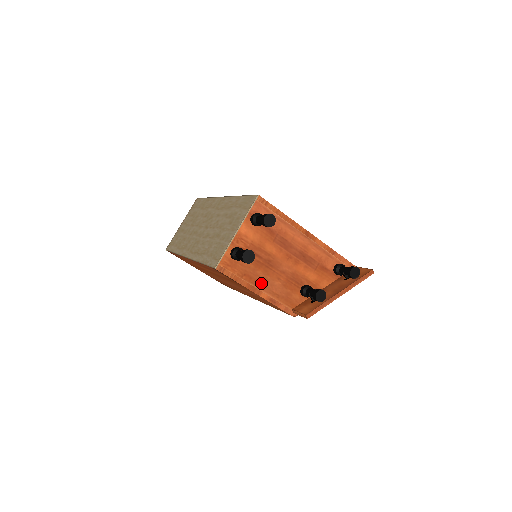
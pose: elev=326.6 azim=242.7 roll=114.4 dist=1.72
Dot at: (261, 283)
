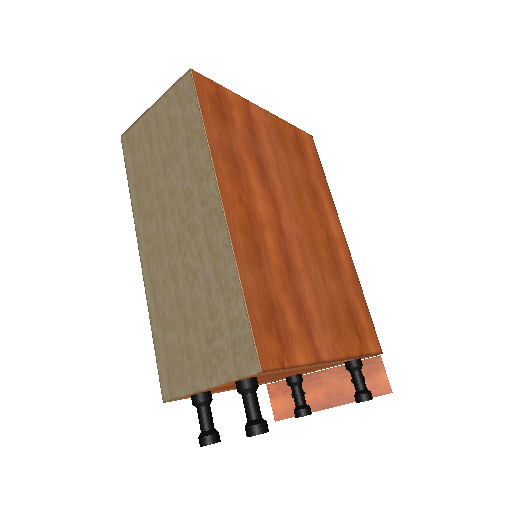
Dot at: occluded
